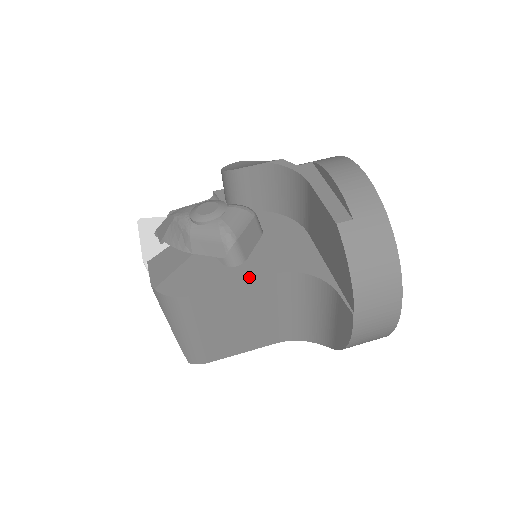
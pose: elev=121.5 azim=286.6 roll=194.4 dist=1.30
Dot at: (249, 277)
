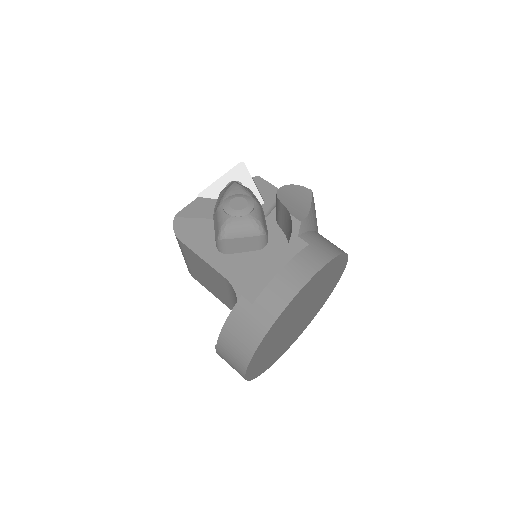
Dot at: (214, 265)
